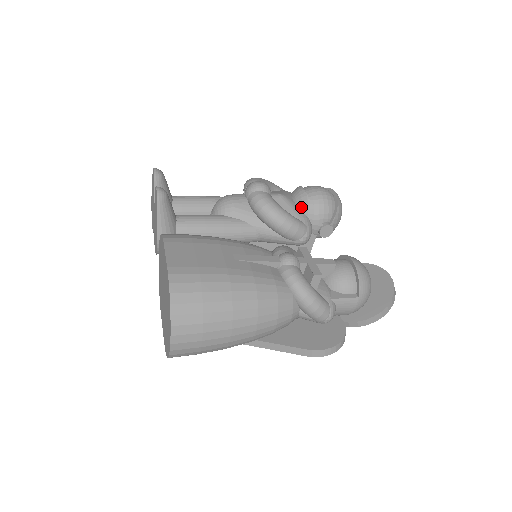
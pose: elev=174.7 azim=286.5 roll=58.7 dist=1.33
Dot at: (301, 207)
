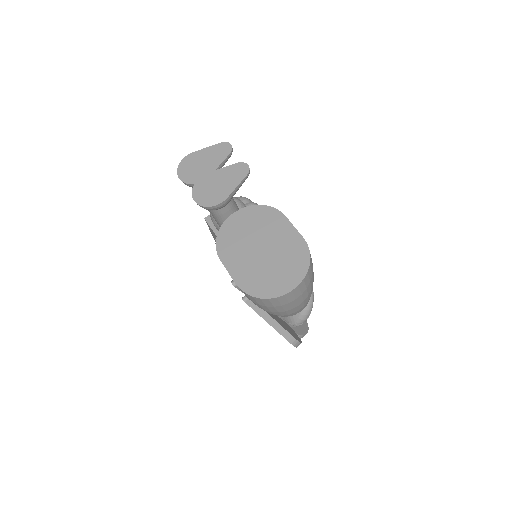
Dot at: occluded
